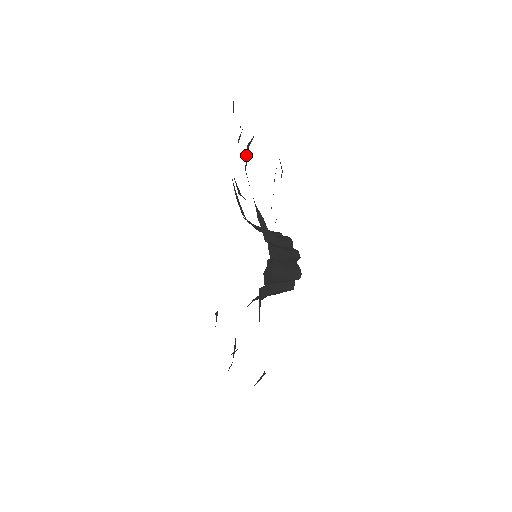
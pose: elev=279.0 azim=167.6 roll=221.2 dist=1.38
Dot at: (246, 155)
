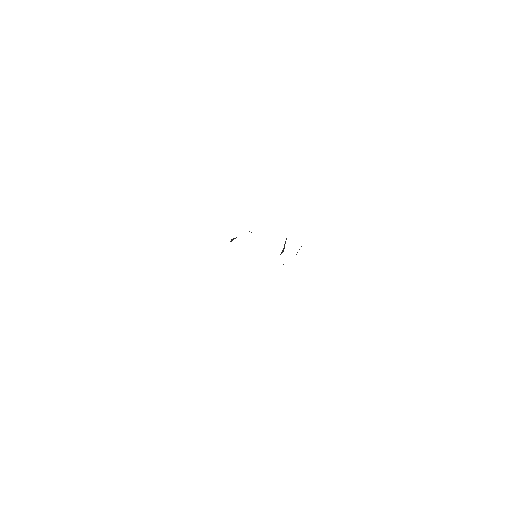
Dot at: occluded
